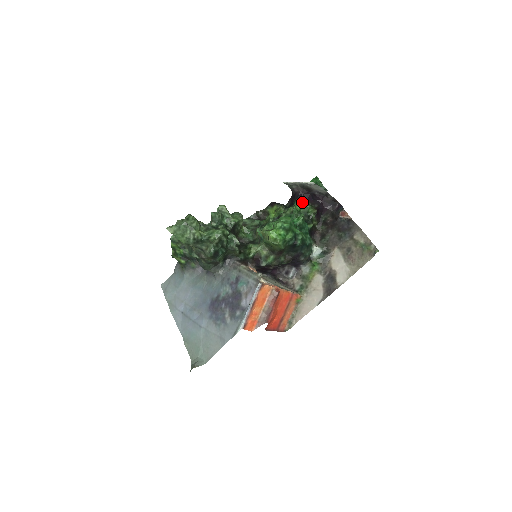
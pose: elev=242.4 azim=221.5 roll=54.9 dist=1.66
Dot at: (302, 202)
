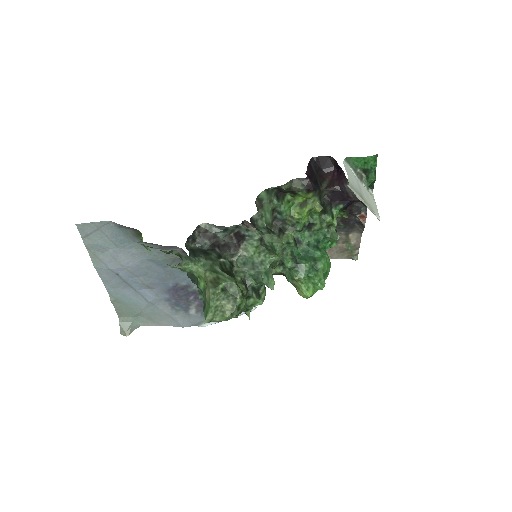
Dot at: (344, 209)
